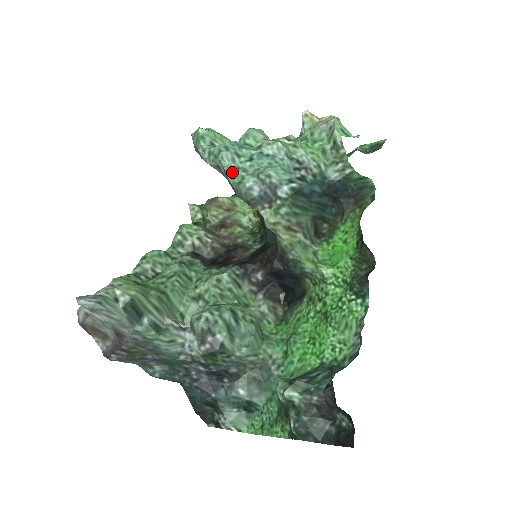
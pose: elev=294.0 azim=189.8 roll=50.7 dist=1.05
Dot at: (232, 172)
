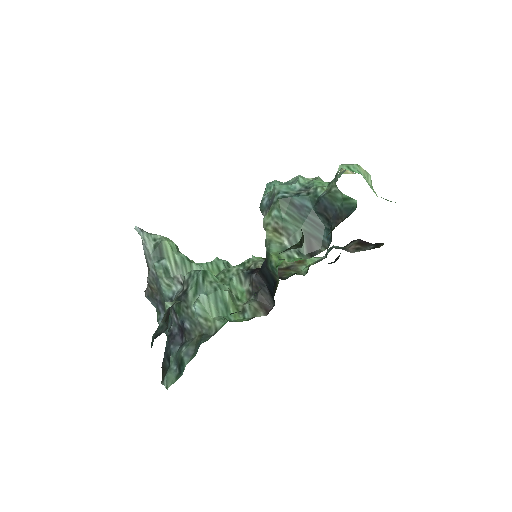
Dot at: (265, 194)
